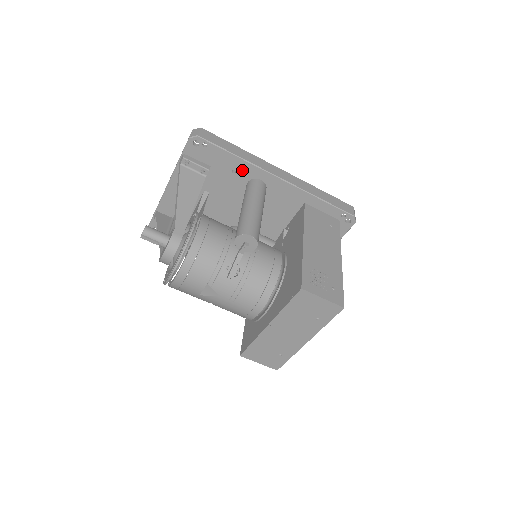
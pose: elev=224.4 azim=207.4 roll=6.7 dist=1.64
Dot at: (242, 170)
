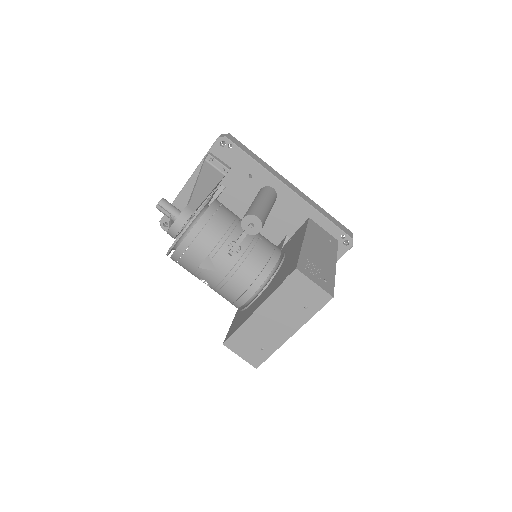
Dot at: (258, 176)
